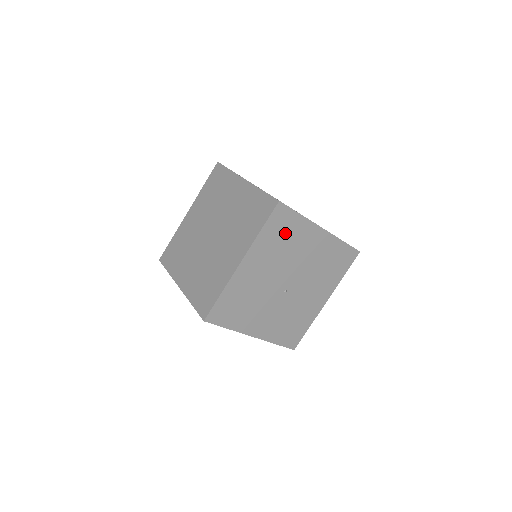
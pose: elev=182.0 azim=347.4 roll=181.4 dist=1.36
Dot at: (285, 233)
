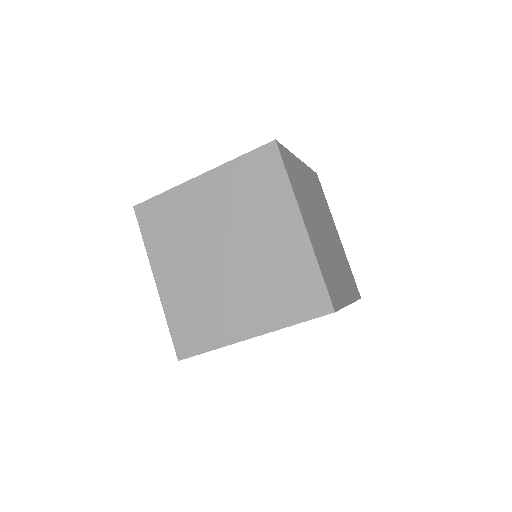
Dot at: occluded
